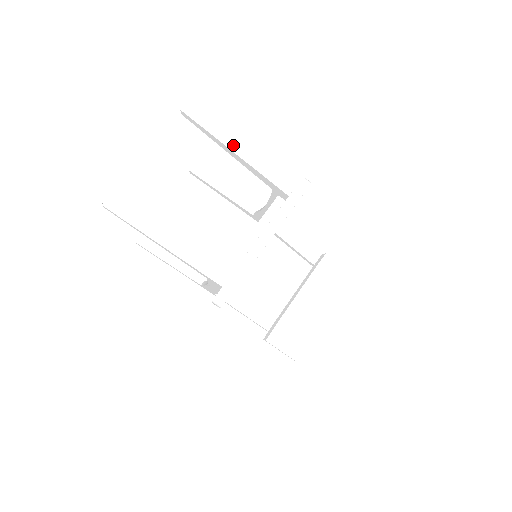
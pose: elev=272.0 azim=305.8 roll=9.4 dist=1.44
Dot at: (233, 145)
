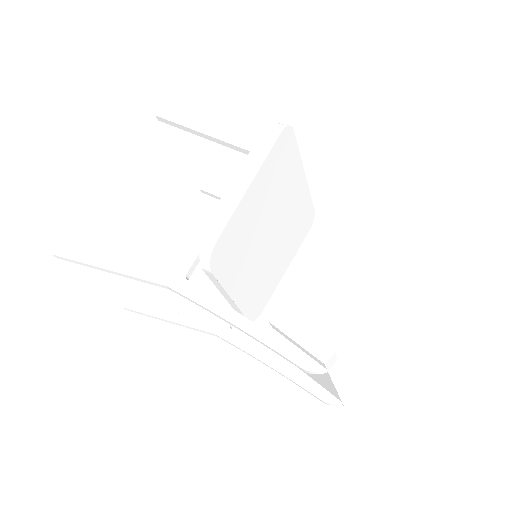
Dot at: occluded
